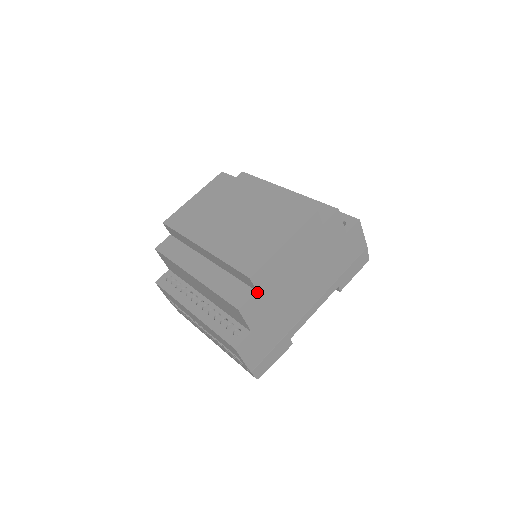
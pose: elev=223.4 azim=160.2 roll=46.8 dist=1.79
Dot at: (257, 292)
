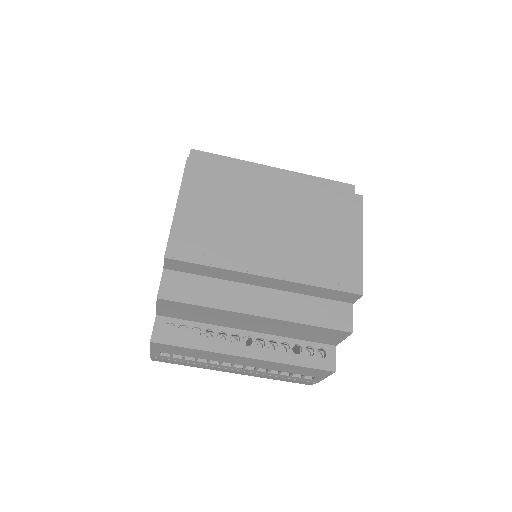
Dot at: (352, 304)
